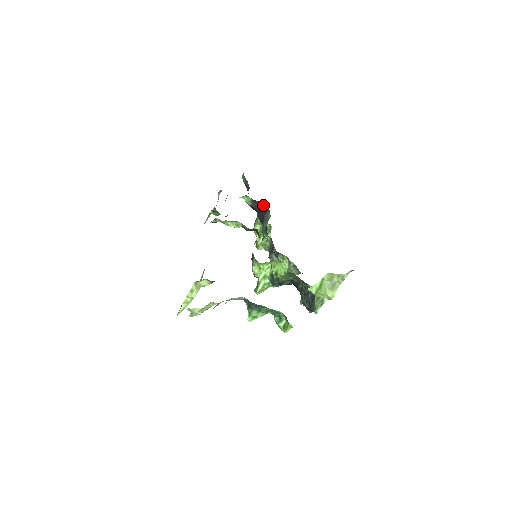
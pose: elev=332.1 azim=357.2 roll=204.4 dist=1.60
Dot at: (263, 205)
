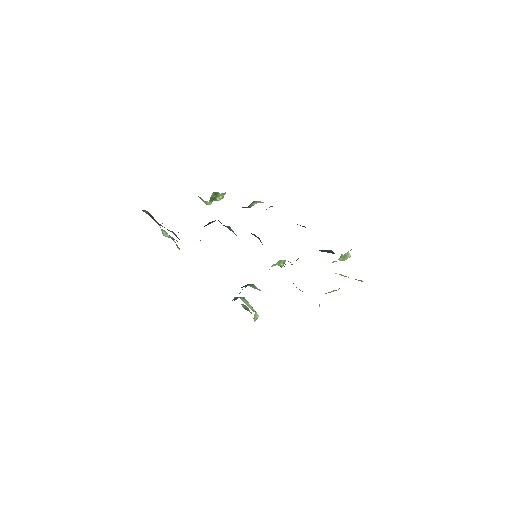
Dot at: (212, 222)
